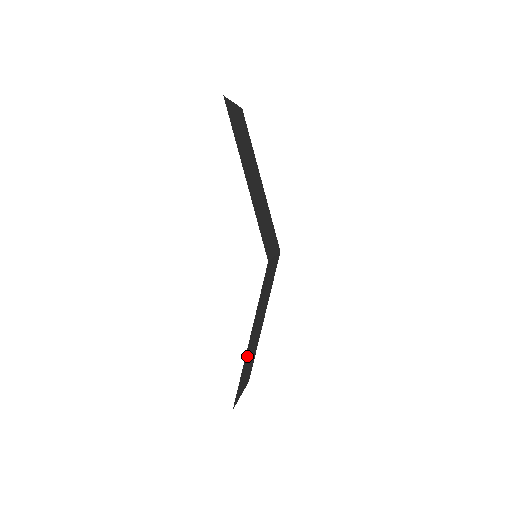
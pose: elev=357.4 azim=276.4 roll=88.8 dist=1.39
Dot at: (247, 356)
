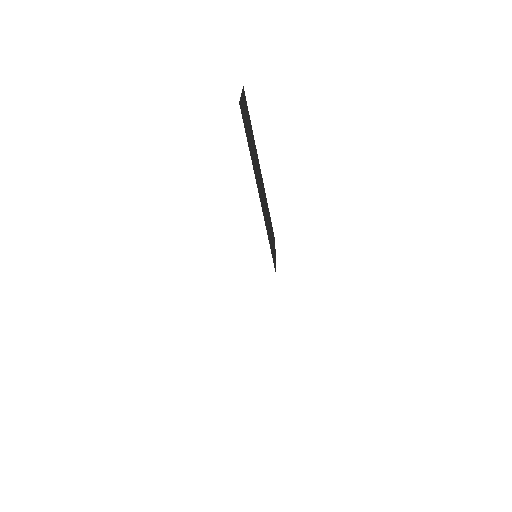
Dot at: occluded
